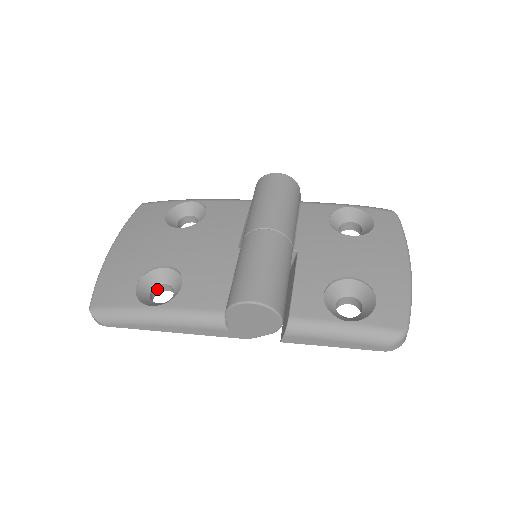
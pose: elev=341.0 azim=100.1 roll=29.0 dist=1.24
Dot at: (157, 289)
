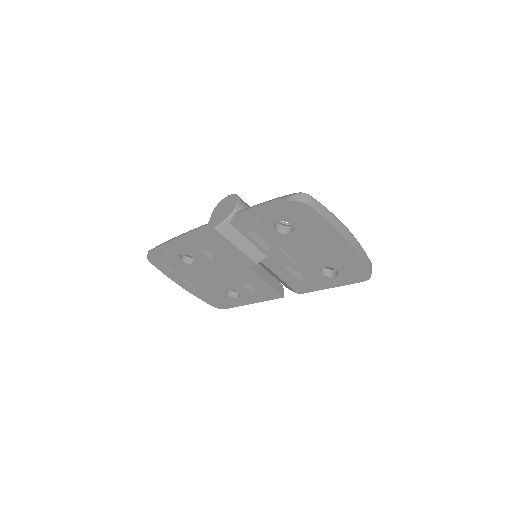
Dot at: (189, 260)
